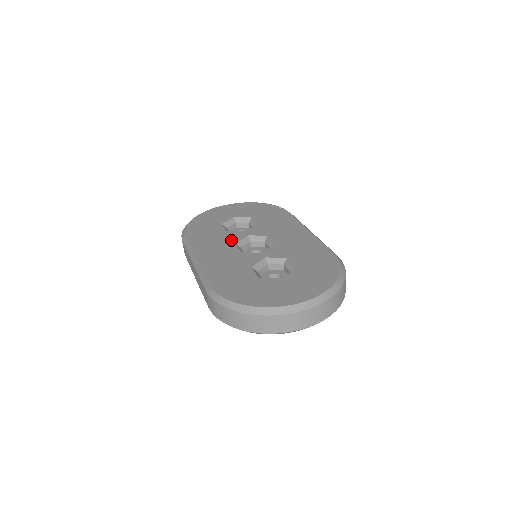
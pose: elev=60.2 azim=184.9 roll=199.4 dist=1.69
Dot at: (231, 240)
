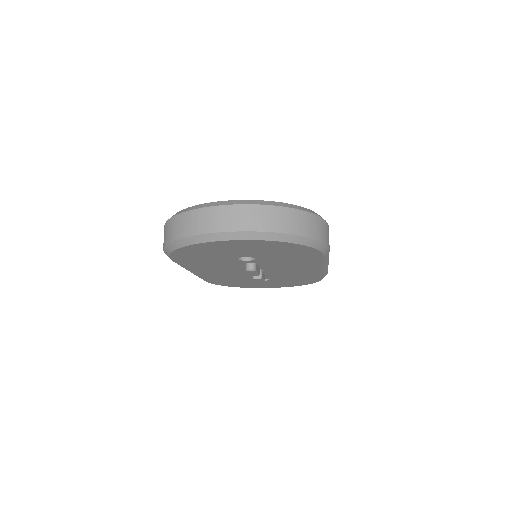
Dot at: occluded
